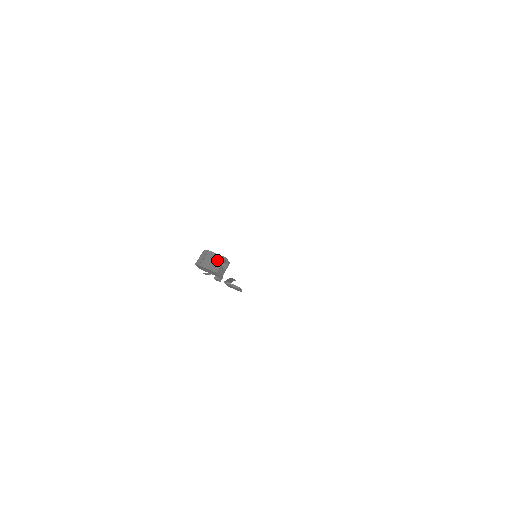
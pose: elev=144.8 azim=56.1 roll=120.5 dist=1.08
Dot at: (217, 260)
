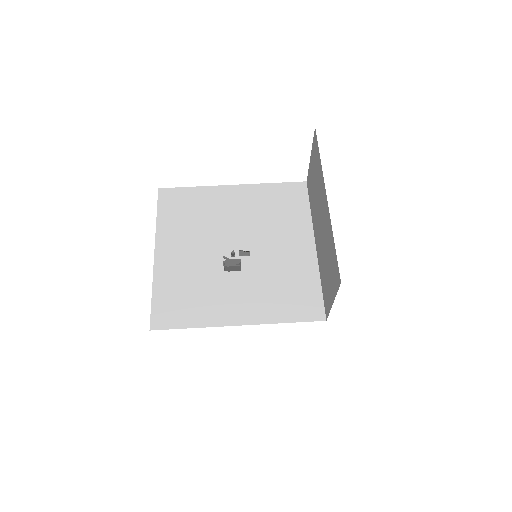
Dot at: (237, 268)
